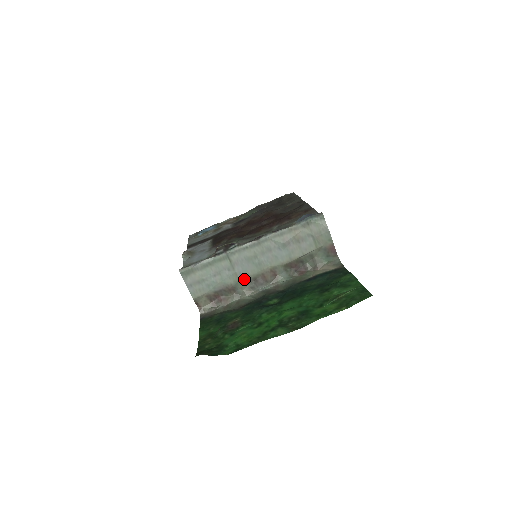
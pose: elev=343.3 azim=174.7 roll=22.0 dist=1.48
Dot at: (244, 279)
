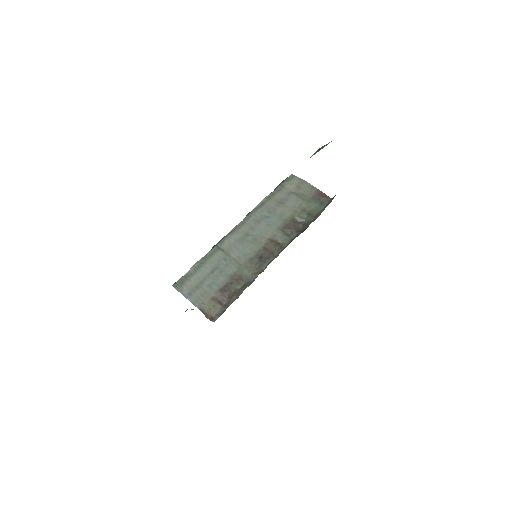
Dot at: (246, 261)
